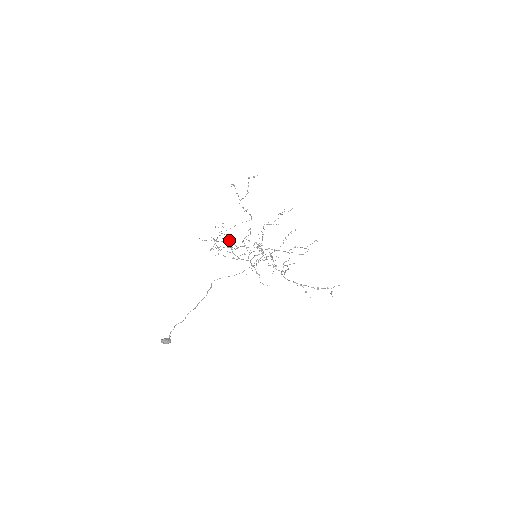
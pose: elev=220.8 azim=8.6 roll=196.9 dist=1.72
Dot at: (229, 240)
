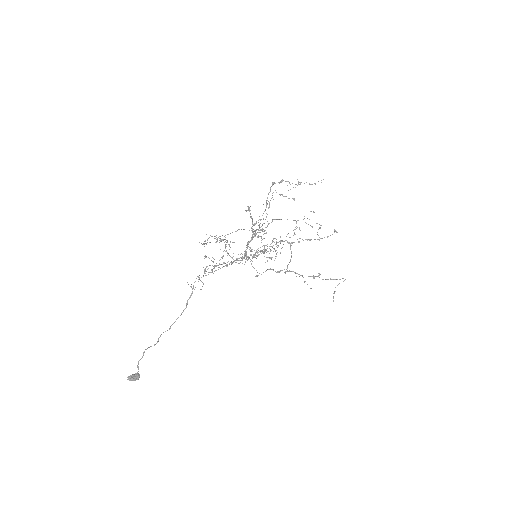
Dot at: (225, 239)
